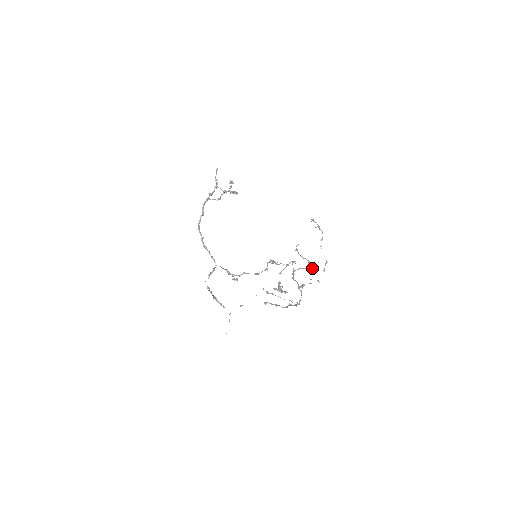
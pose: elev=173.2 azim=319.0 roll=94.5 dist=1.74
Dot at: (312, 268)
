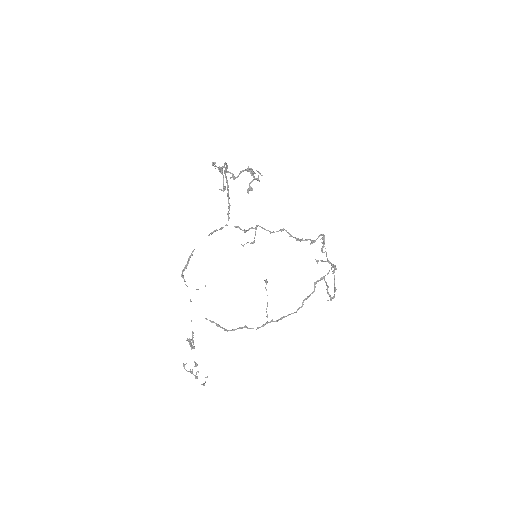
Dot at: occluded
